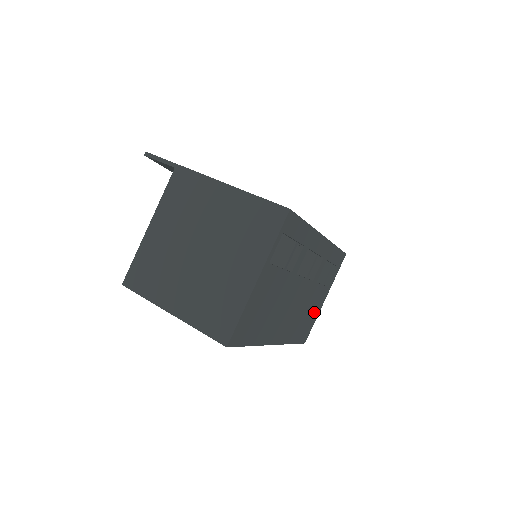
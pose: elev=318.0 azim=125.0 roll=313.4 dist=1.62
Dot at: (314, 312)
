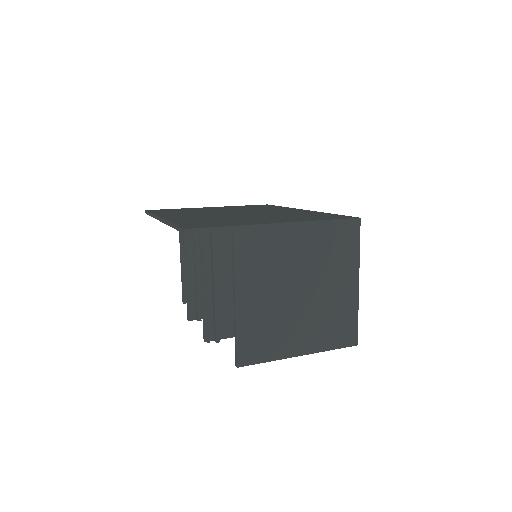
Dot at: occluded
